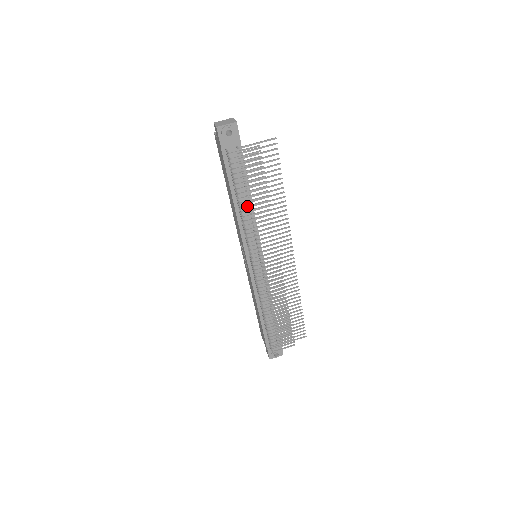
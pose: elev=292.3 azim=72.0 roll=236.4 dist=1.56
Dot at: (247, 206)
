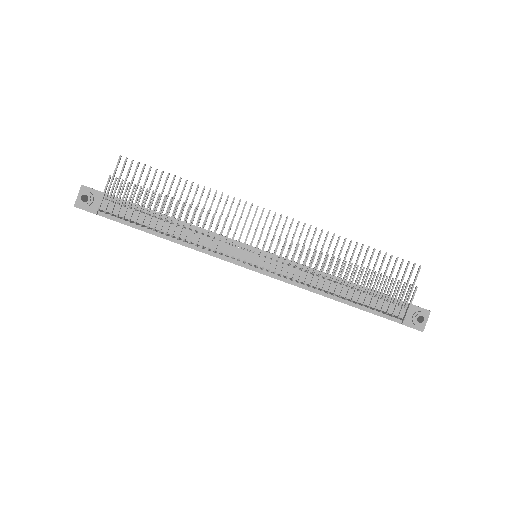
Dot at: (167, 227)
